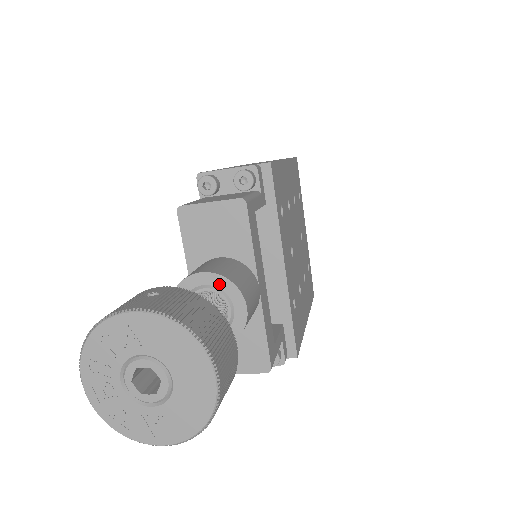
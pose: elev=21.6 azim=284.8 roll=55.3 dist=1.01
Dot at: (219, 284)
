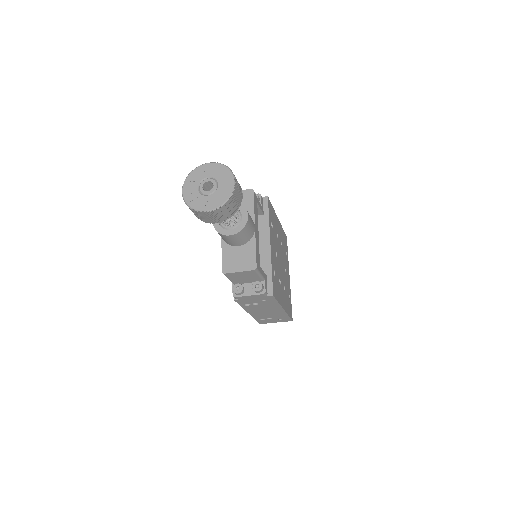
Dot at: occluded
